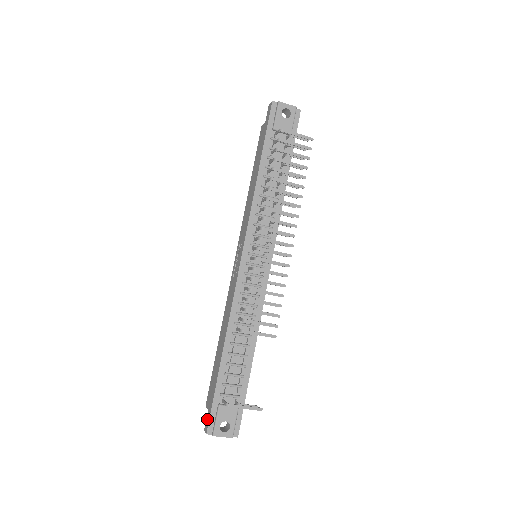
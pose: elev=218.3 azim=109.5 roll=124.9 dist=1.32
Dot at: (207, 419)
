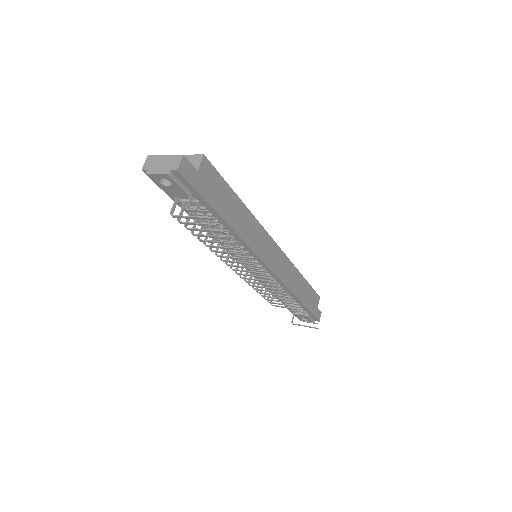
Dot at: occluded
